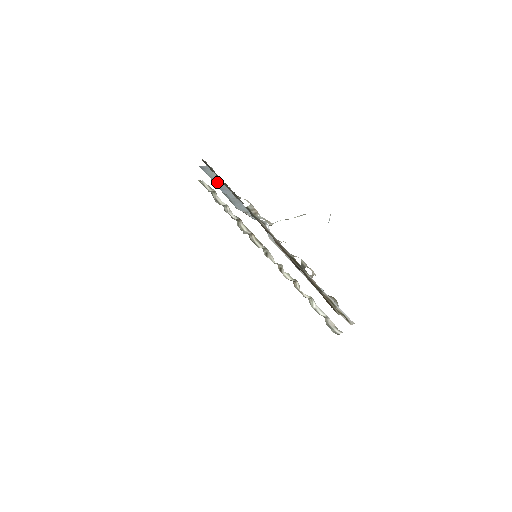
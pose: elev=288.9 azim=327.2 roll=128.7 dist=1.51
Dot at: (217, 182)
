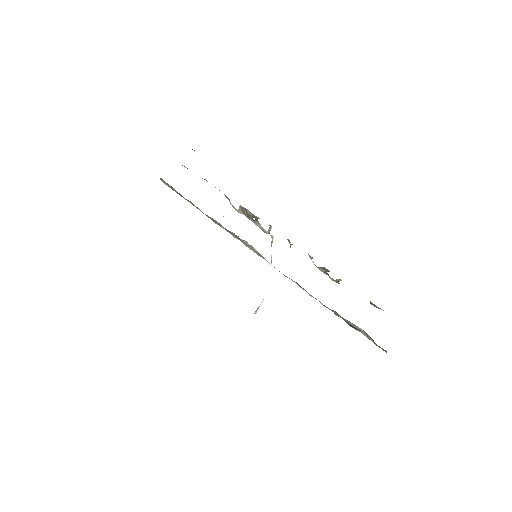
Dot at: occluded
